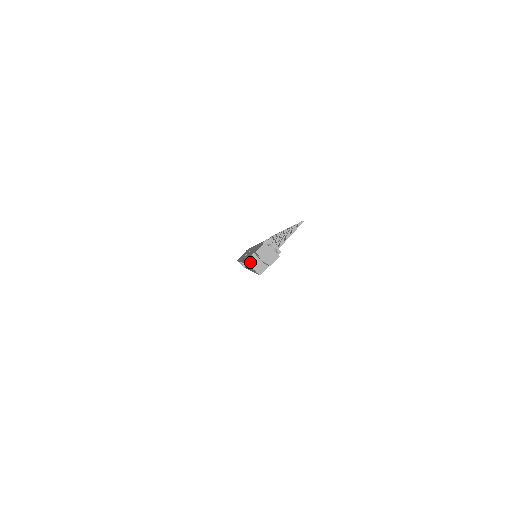
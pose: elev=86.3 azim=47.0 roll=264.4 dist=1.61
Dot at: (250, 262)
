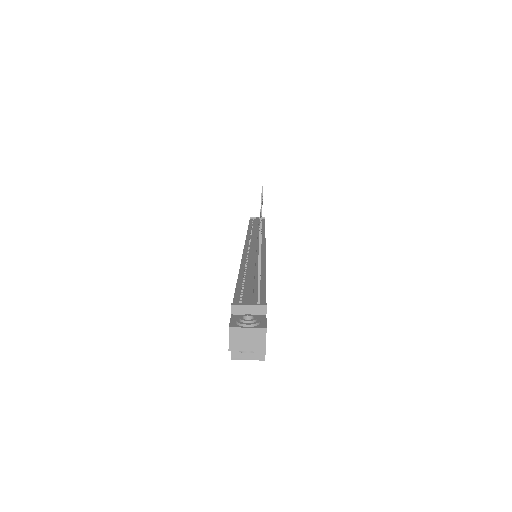
Dot at: (236, 355)
